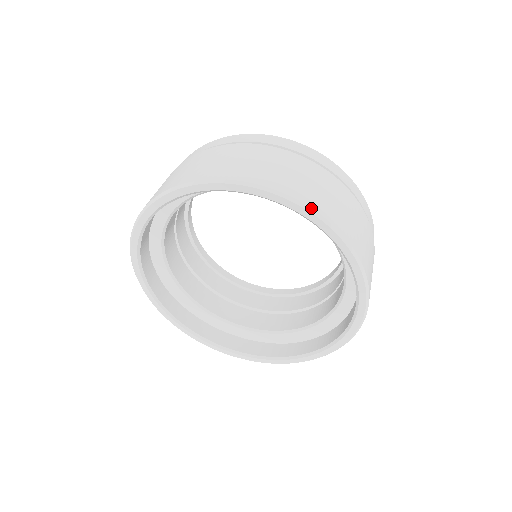
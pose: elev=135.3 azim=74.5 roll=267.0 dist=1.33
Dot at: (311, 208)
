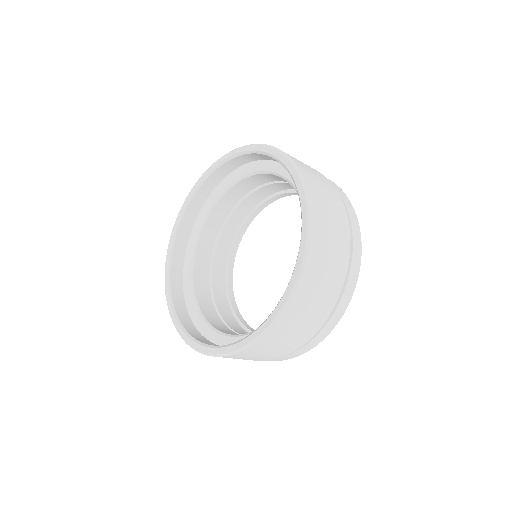
Dot at: (303, 177)
